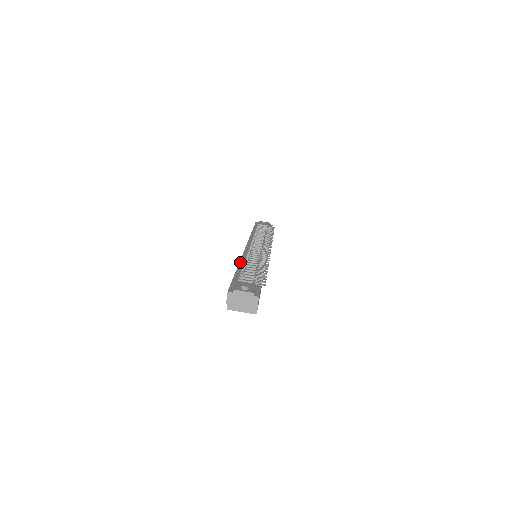
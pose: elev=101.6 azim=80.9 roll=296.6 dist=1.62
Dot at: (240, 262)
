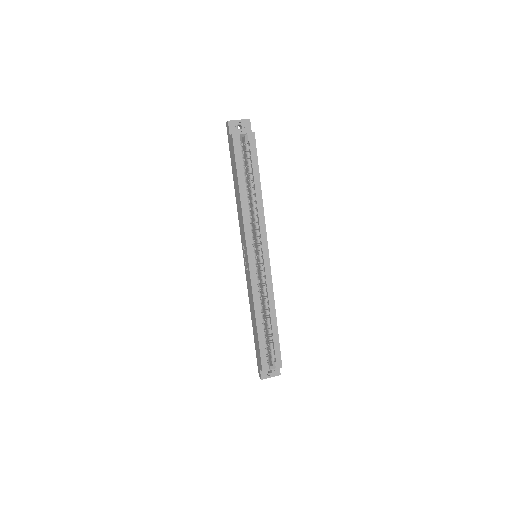
Dot at: (236, 201)
